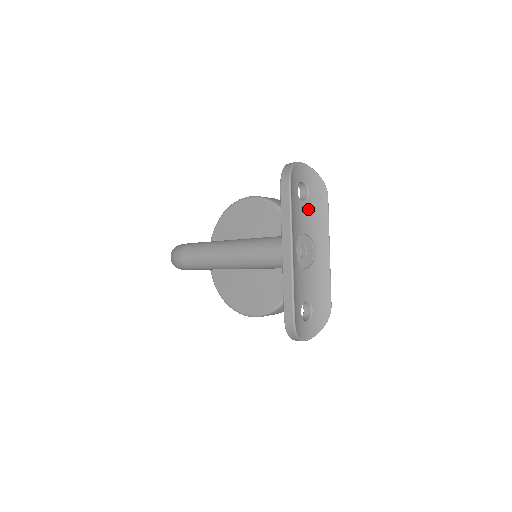
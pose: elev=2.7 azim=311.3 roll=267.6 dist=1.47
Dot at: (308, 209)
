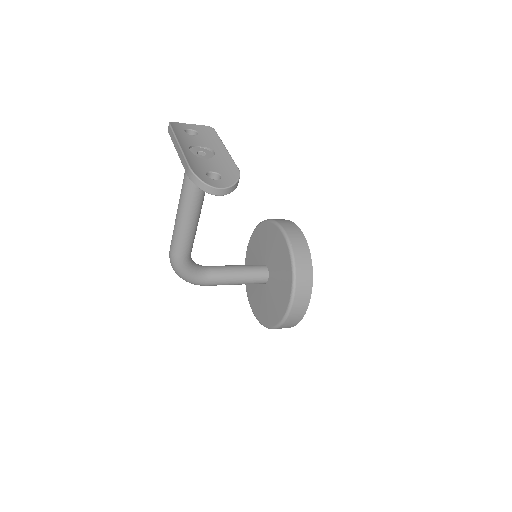
Dot at: (200, 138)
